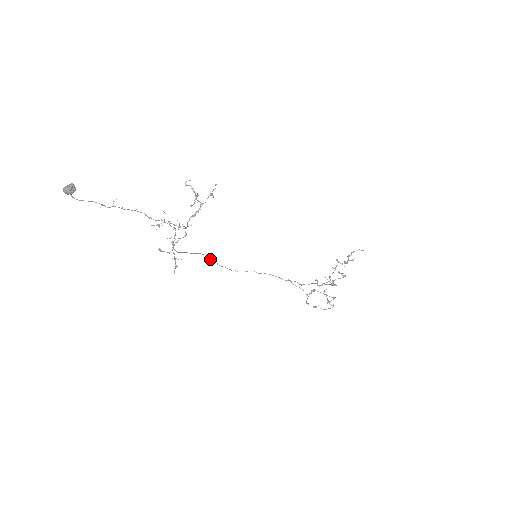
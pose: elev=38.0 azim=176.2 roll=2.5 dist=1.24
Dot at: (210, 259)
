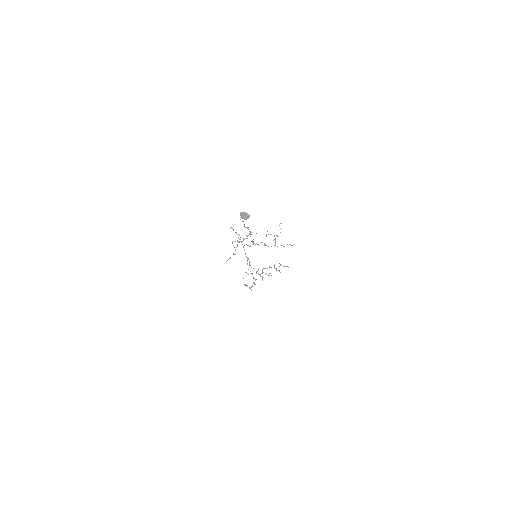
Dot at: occluded
